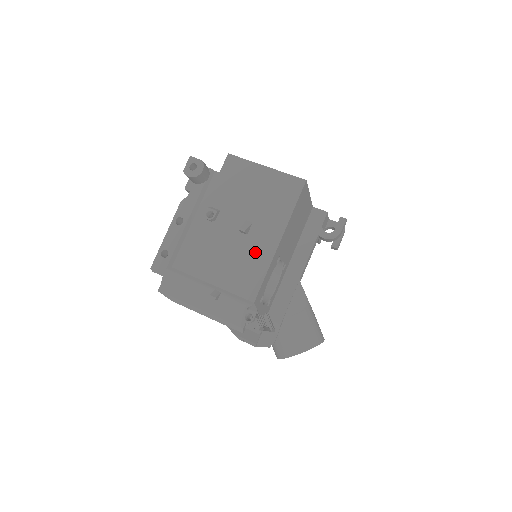
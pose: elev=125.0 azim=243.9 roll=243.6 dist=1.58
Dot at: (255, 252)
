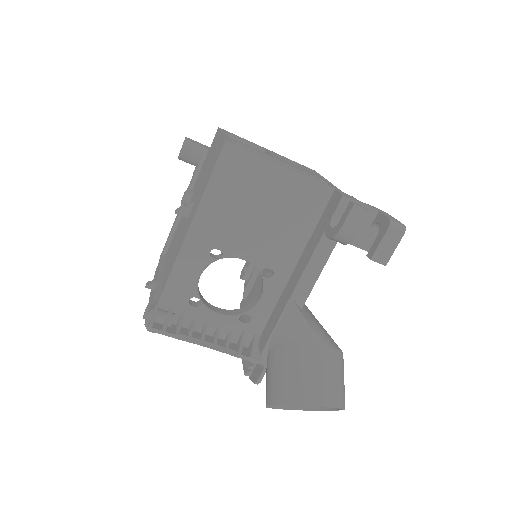
Dot at: (181, 238)
